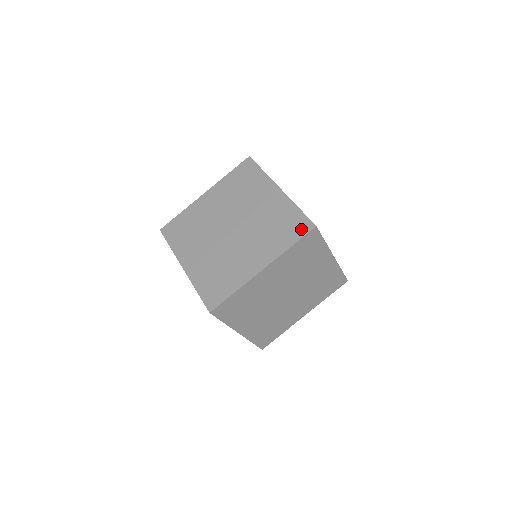
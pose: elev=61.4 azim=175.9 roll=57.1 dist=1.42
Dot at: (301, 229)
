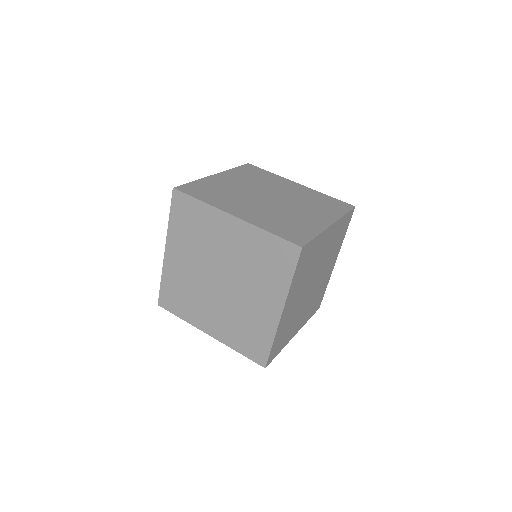
Dot at: (344, 206)
